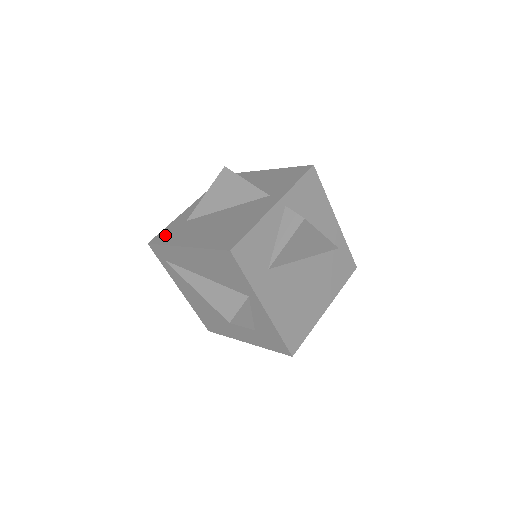
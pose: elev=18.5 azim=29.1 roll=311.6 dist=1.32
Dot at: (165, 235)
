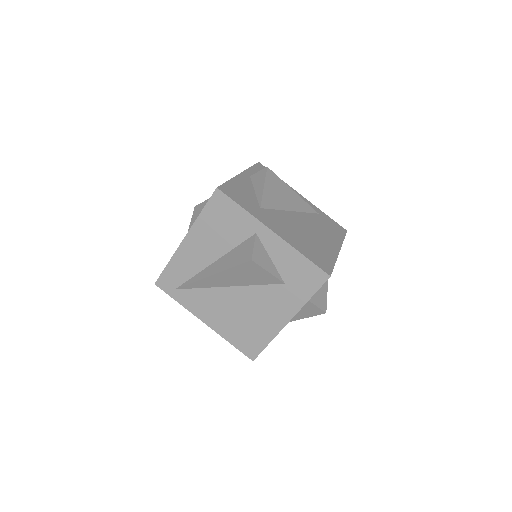
Dot at: occluded
